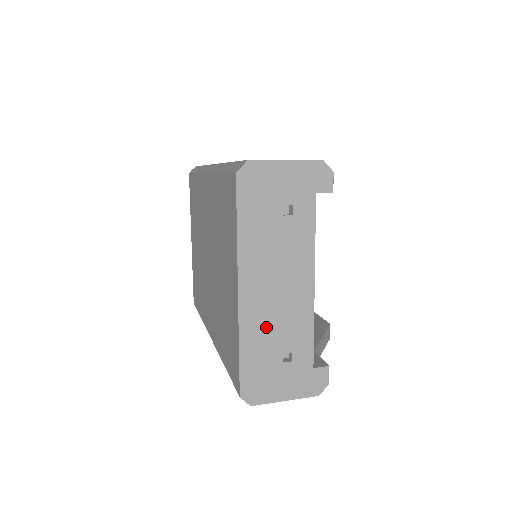
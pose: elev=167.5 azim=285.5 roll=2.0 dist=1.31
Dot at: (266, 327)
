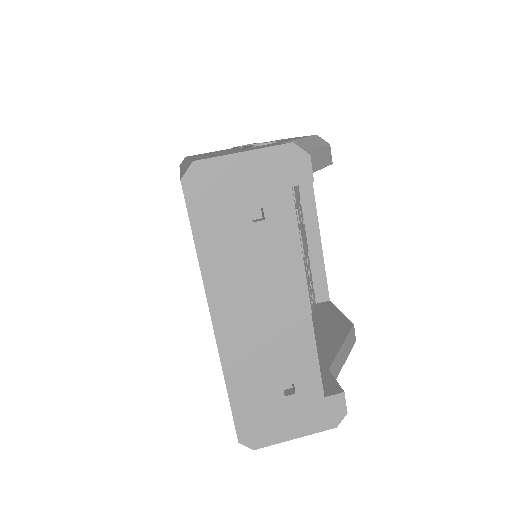
Dot at: (256, 359)
